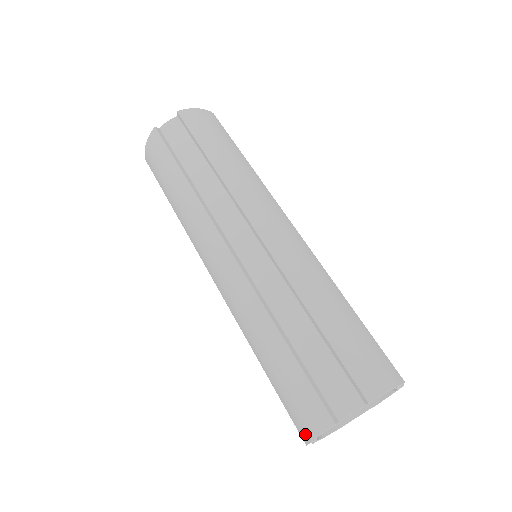
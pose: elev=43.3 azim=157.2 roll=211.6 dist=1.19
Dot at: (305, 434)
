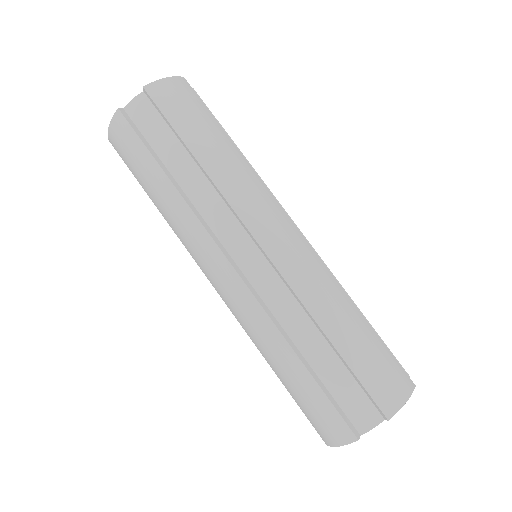
Dot at: (326, 440)
